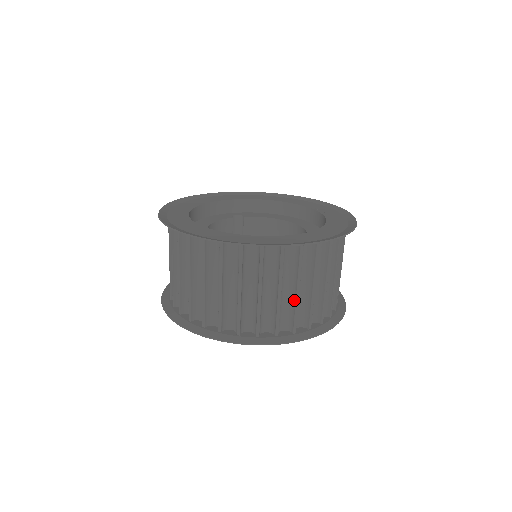
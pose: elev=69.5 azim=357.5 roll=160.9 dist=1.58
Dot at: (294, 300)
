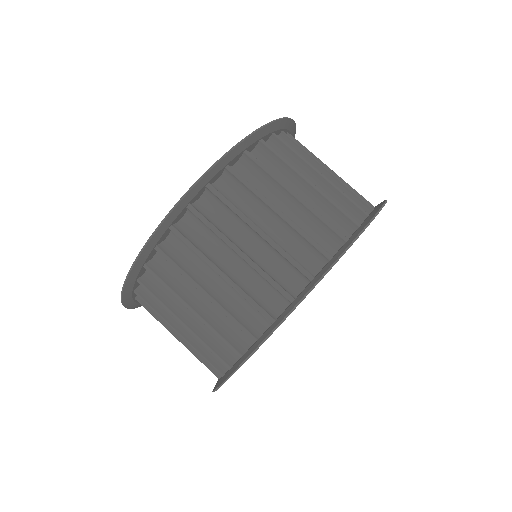
Dot at: (217, 306)
